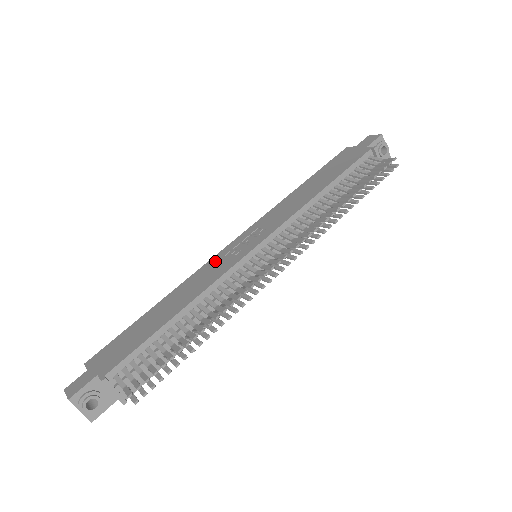
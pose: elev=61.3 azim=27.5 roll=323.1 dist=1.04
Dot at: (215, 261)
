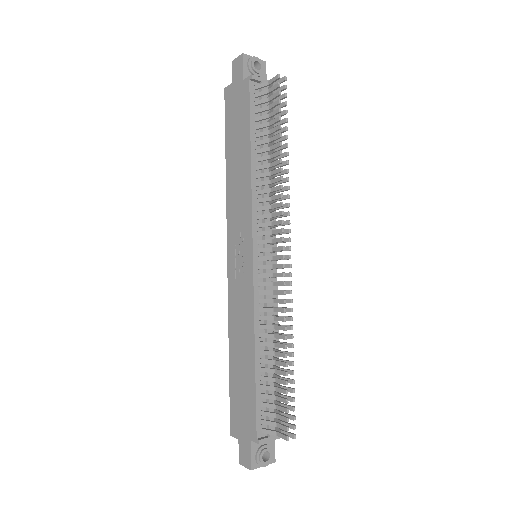
Dot at: (233, 288)
